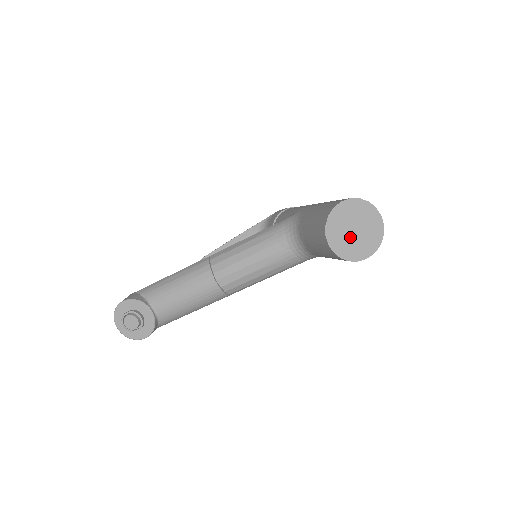
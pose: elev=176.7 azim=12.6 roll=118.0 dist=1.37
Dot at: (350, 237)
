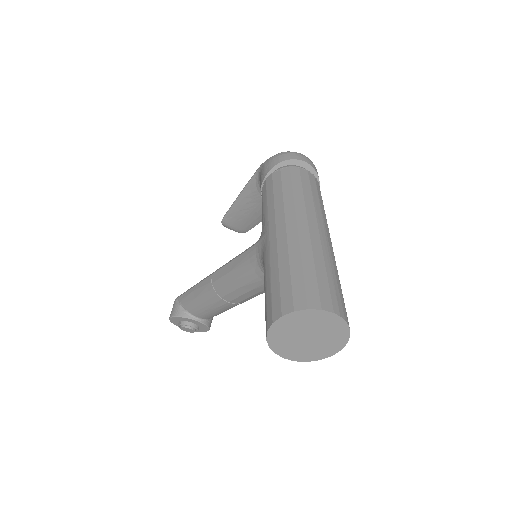
Dot at: (306, 344)
